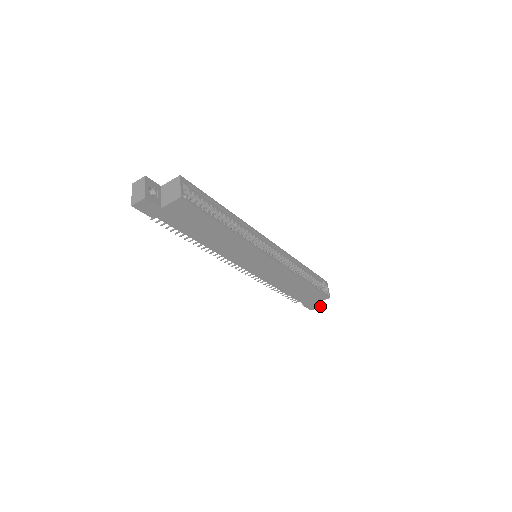
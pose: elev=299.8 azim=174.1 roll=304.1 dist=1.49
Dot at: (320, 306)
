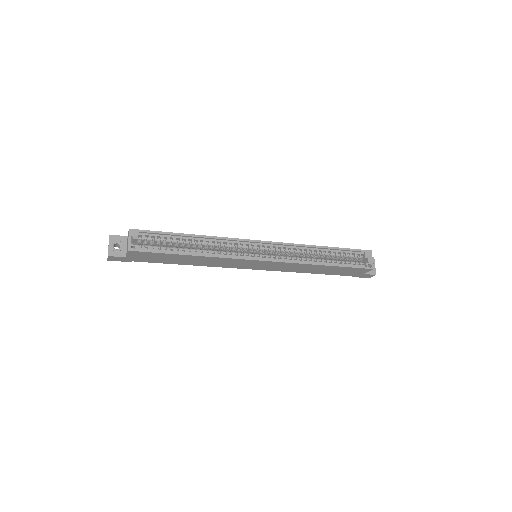
Dot at: (374, 274)
